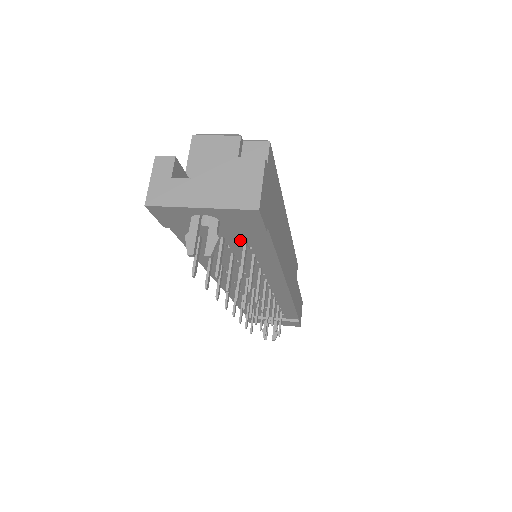
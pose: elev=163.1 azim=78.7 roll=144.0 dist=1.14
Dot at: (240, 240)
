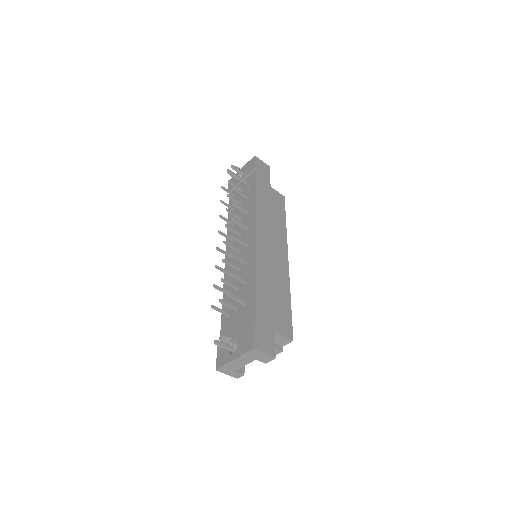
Dot at: (247, 187)
